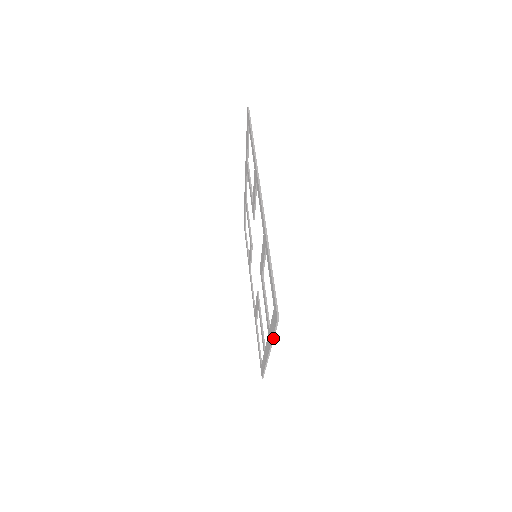
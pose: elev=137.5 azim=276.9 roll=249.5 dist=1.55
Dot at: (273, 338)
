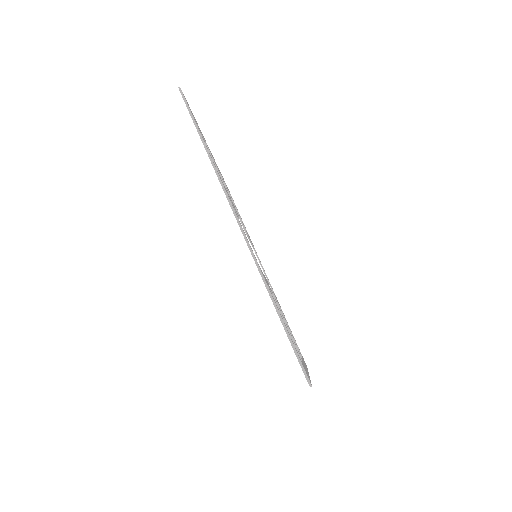
Dot at: occluded
